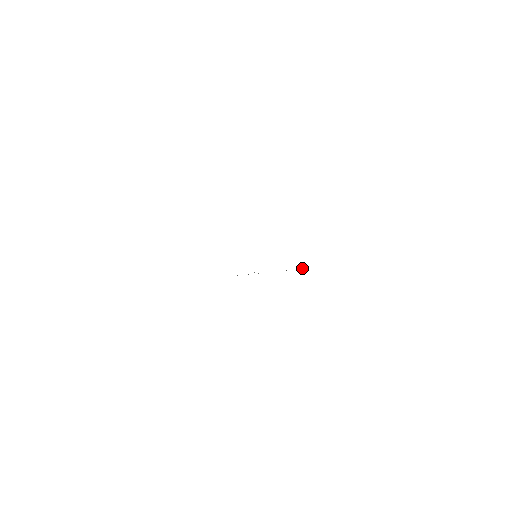
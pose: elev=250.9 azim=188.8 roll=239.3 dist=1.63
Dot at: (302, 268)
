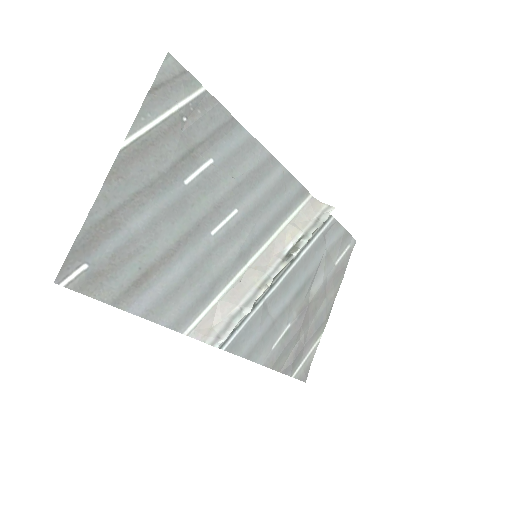
Dot at: (223, 339)
